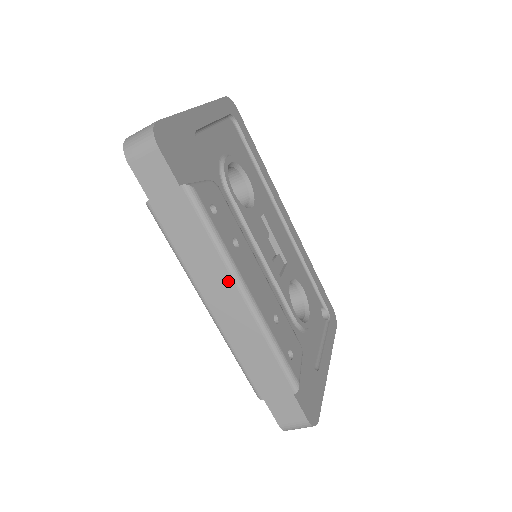
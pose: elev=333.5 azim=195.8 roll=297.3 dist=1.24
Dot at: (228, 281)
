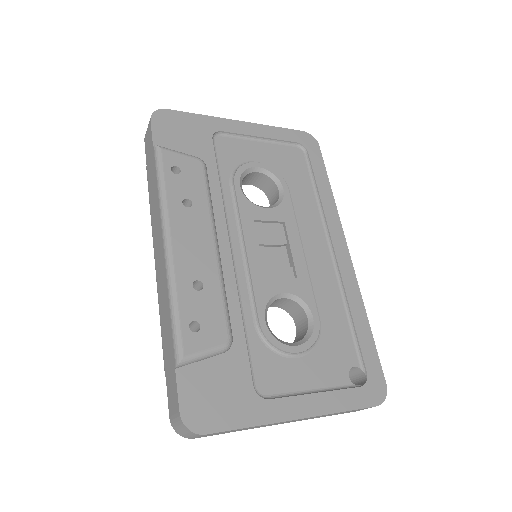
Dot at: (160, 229)
